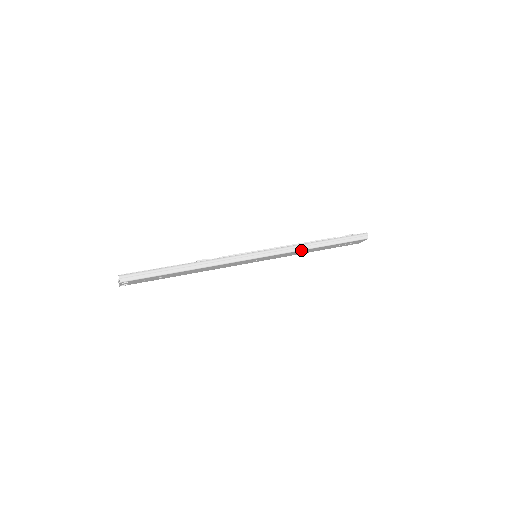
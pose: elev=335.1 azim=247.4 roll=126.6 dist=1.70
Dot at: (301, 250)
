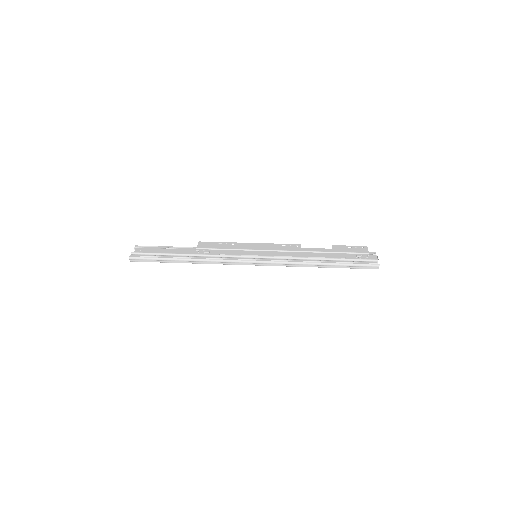
Dot at: (298, 266)
